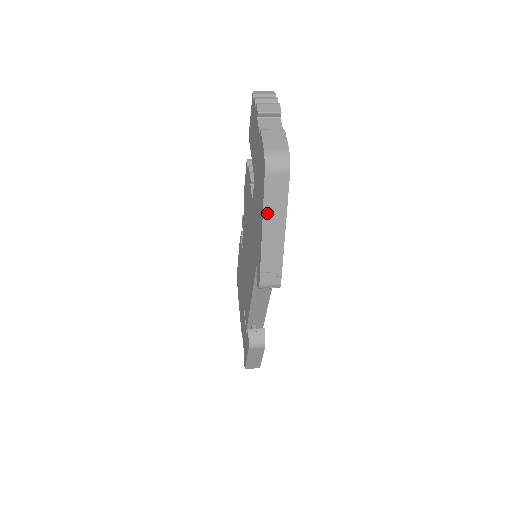
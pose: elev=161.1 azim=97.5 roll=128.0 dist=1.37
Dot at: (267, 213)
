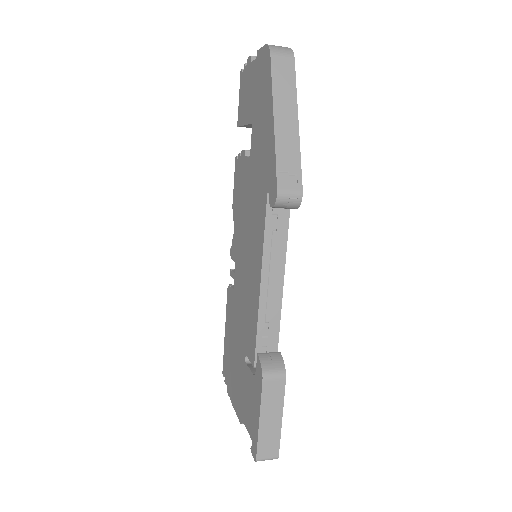
Dot at: (277, 96)
